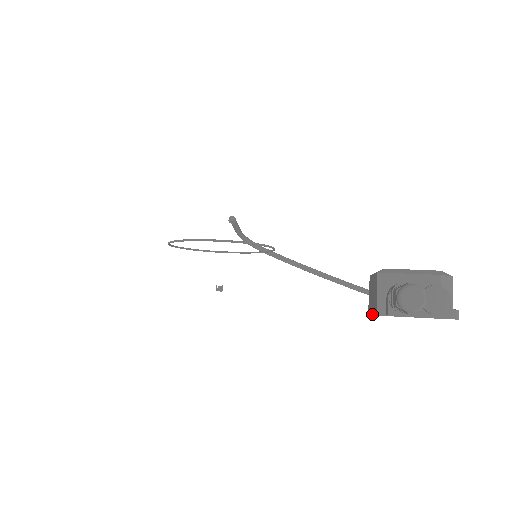
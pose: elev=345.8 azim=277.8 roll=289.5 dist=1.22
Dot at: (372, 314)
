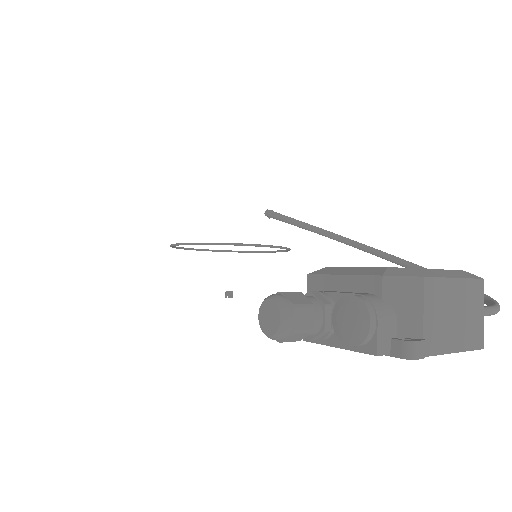
Dot at: occluded
